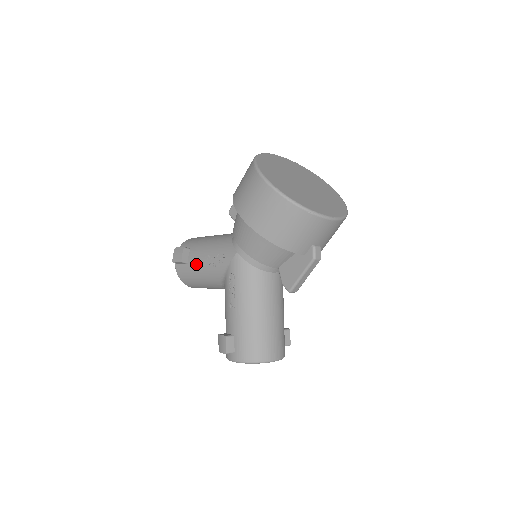
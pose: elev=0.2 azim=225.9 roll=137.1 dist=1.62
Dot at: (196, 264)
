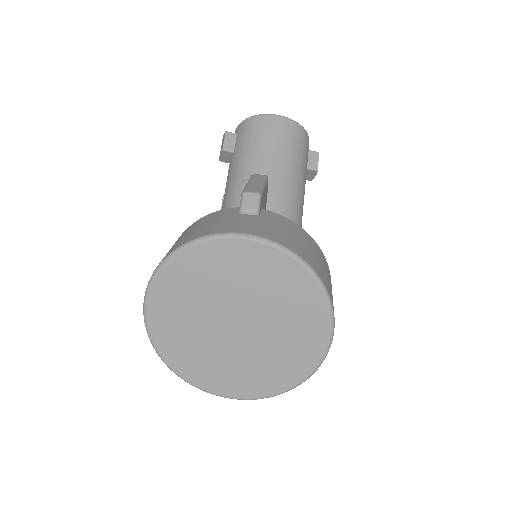
Dot at: occluded
